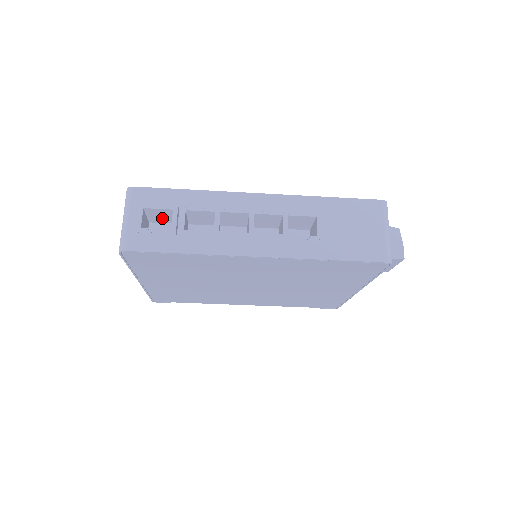
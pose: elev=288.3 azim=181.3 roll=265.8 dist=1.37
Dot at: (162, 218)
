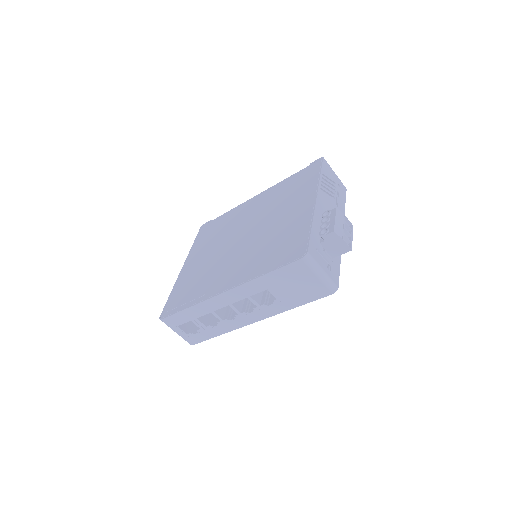
Dot at: occluded
